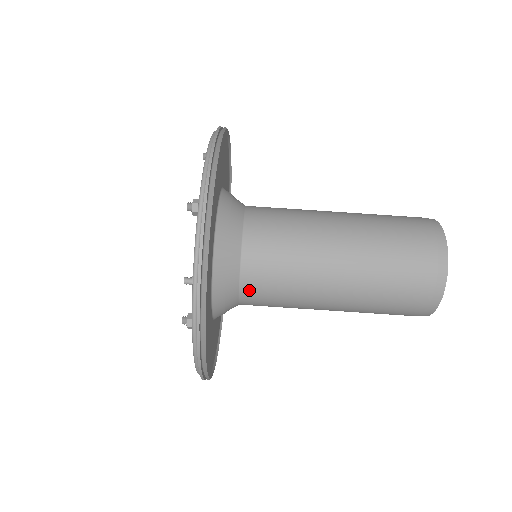
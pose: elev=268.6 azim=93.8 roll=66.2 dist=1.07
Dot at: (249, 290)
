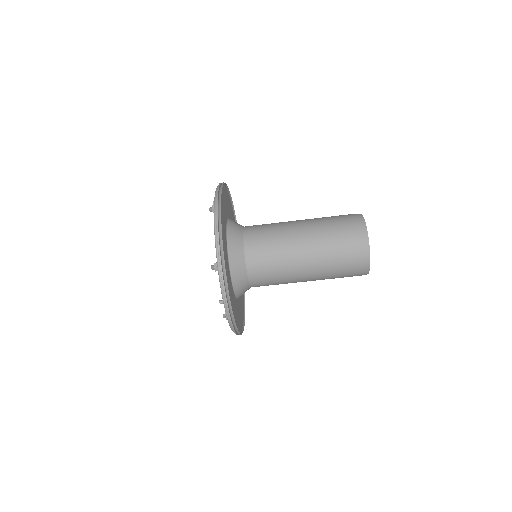
Dot at: (256, 285)
